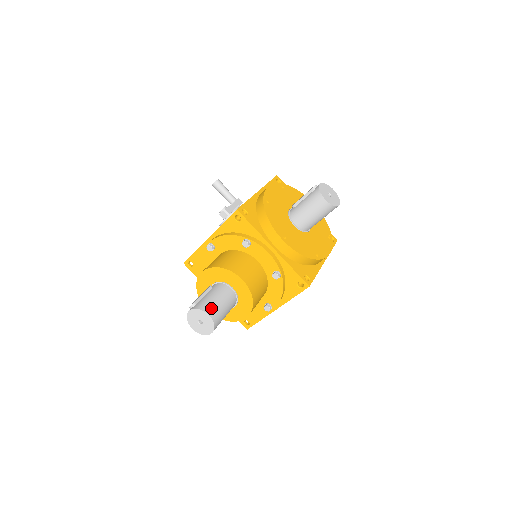
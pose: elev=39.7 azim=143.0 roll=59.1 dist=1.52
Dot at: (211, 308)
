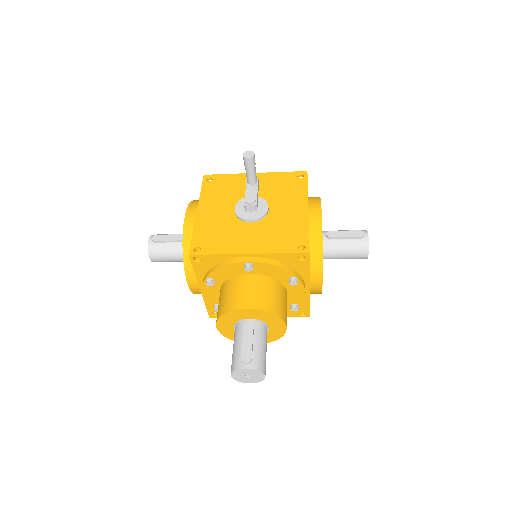
Dot at: (265, 366)
